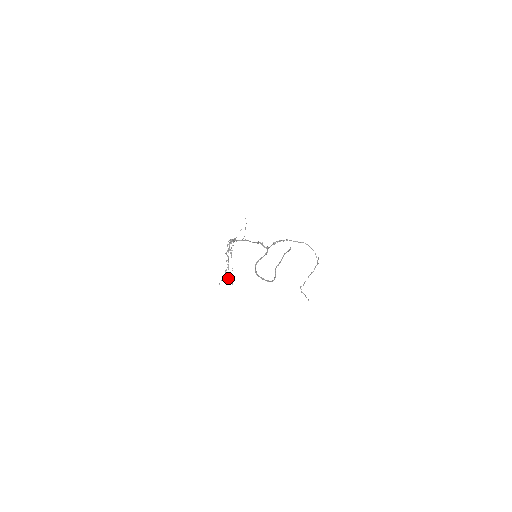
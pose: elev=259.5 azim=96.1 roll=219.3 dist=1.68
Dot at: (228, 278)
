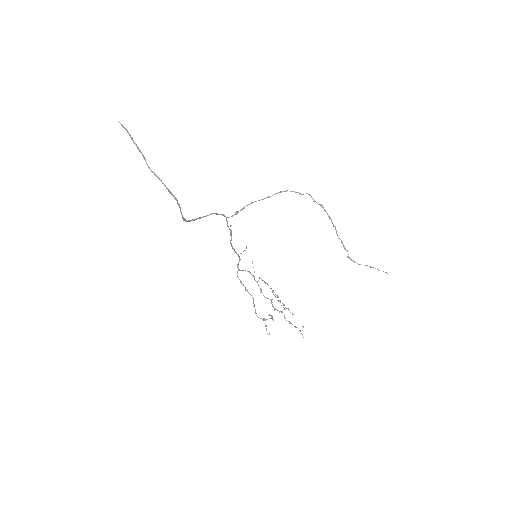
Dot at: (271, 318)
